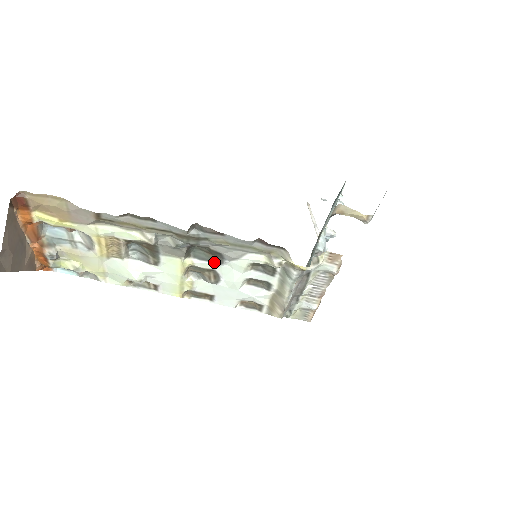
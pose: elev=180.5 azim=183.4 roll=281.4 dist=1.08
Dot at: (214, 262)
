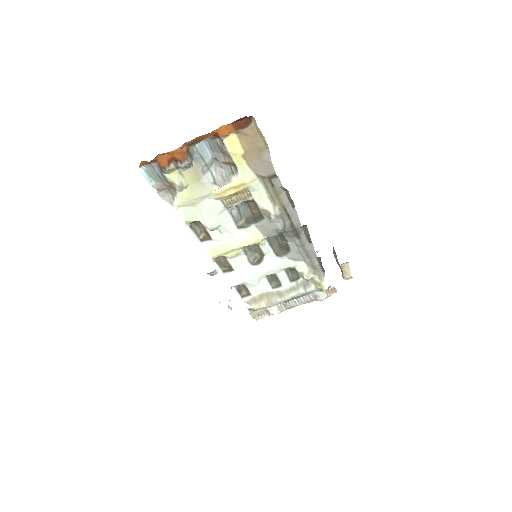
Dot at: (276, 252)
